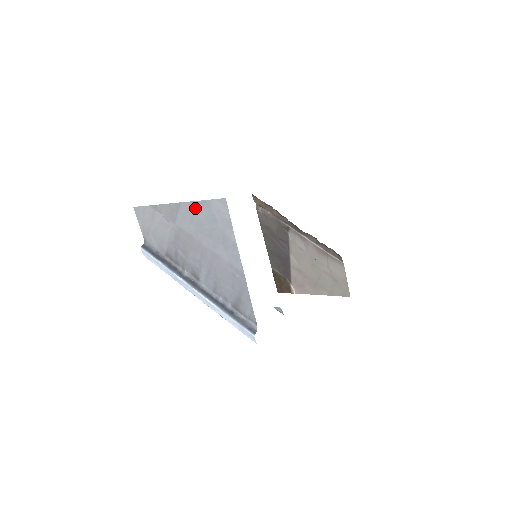
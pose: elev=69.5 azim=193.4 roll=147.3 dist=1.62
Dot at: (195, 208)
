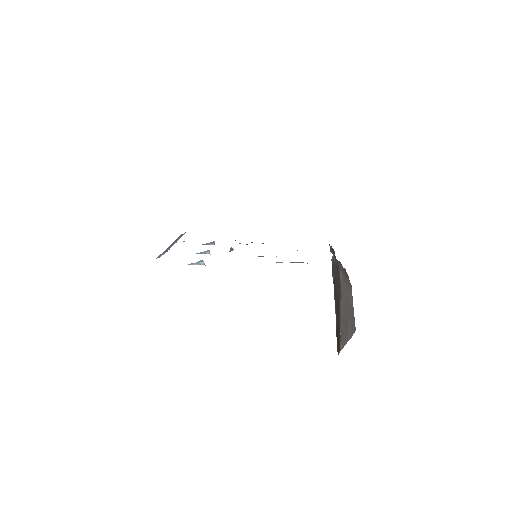
Dot at: occluded
